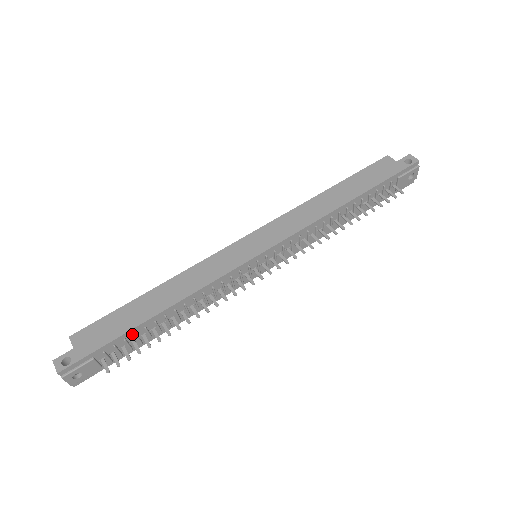
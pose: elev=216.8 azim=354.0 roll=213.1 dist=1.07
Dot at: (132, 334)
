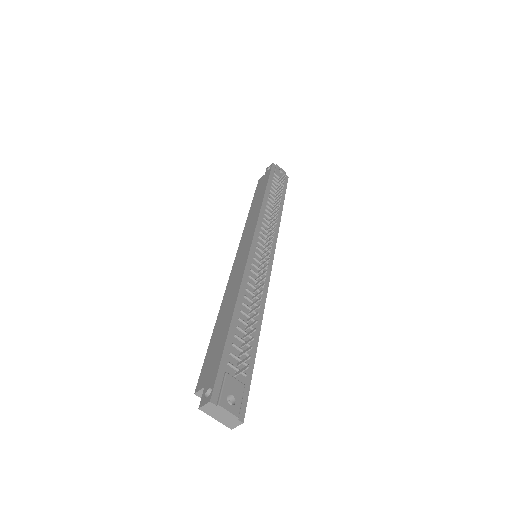
Dot at: (234, 338)
